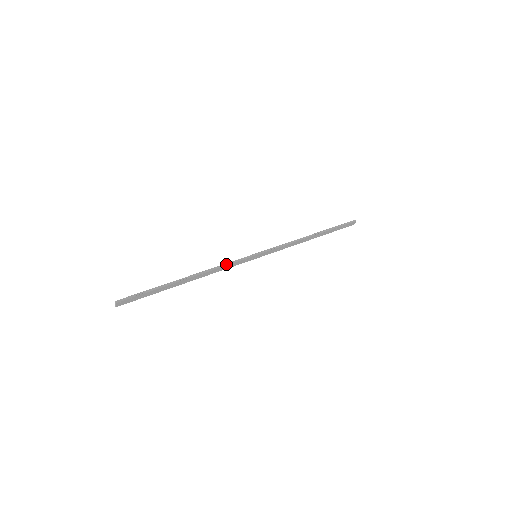
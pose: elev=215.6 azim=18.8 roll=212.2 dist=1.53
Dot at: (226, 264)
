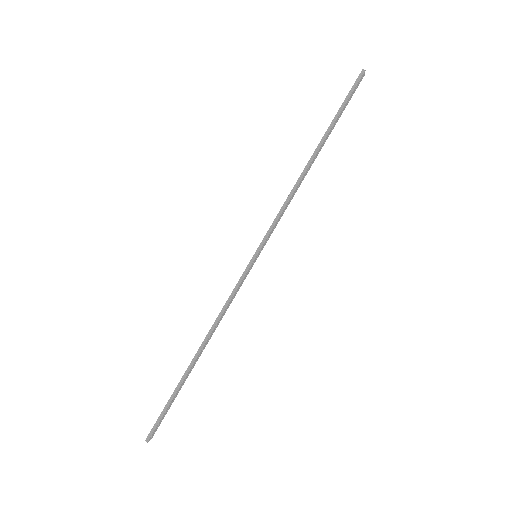
Dot at: (227, 302)
